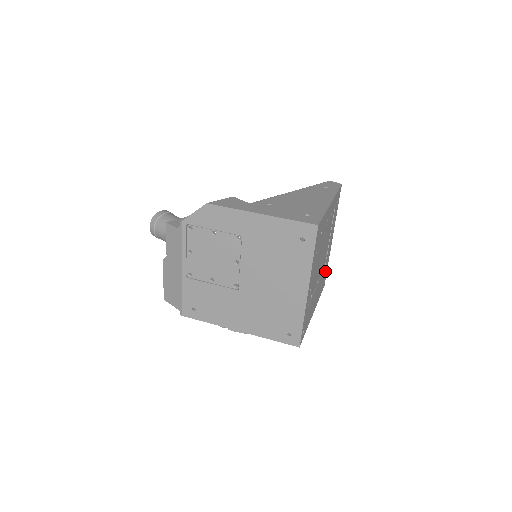
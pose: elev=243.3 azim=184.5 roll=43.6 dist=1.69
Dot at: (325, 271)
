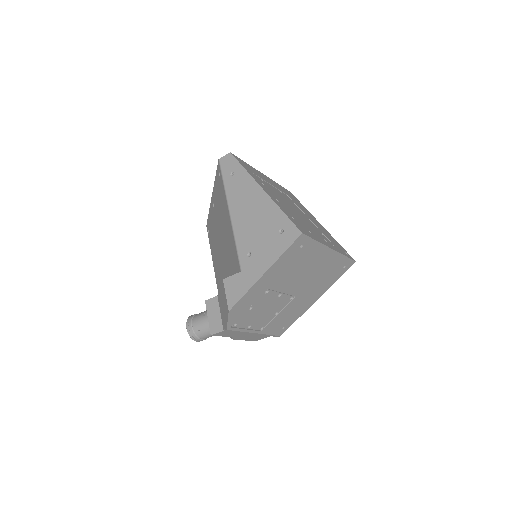
Dot at: occluded
